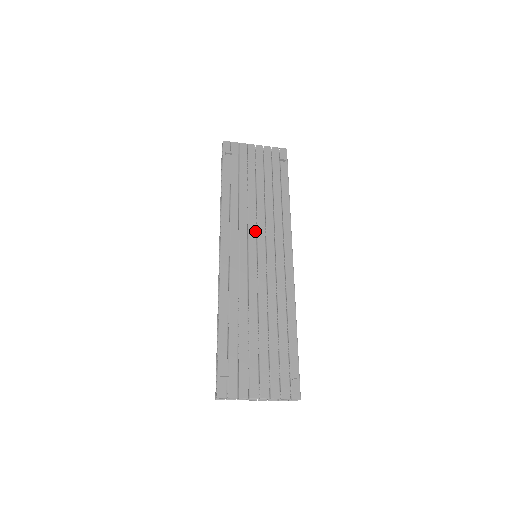
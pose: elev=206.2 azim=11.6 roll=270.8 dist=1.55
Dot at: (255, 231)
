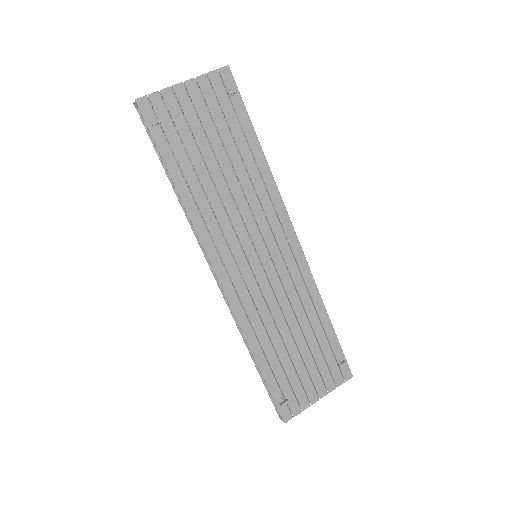
Dot at: (244, 227)
